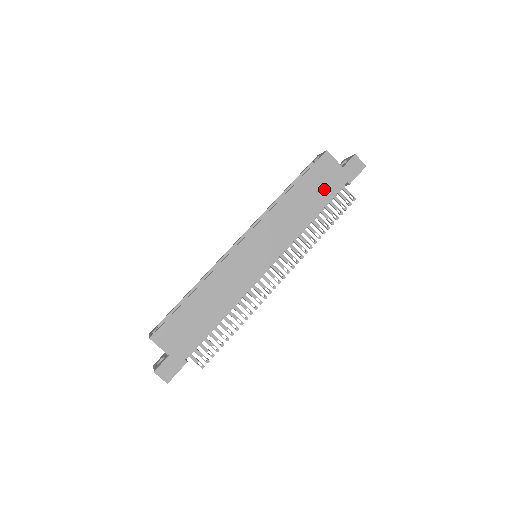
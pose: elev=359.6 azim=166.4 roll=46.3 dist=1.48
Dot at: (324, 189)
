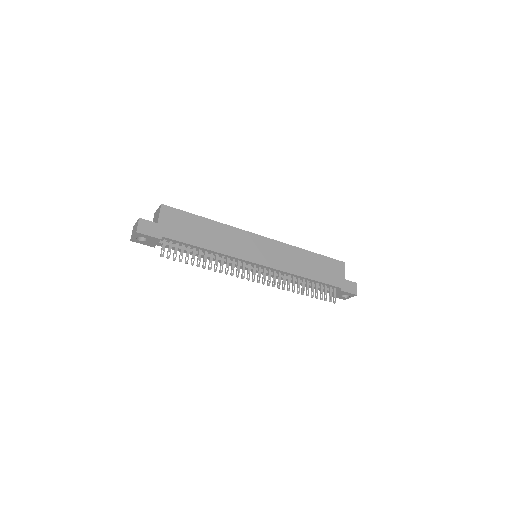
Dot at: (326, 274)
